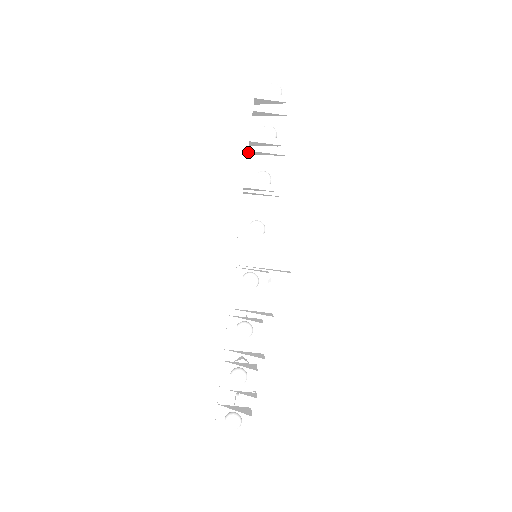
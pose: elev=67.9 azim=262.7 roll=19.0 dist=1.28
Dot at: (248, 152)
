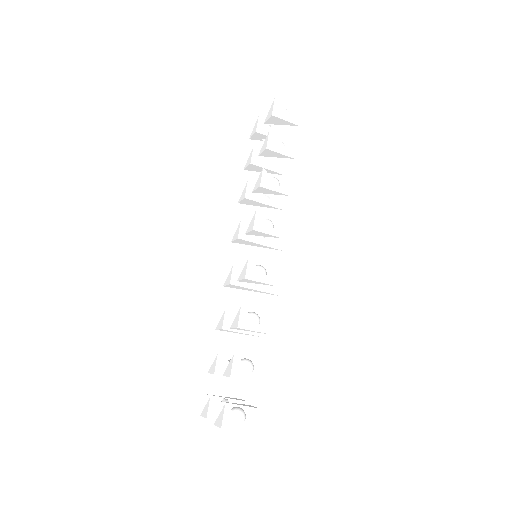
Dot at: (247, 166)
